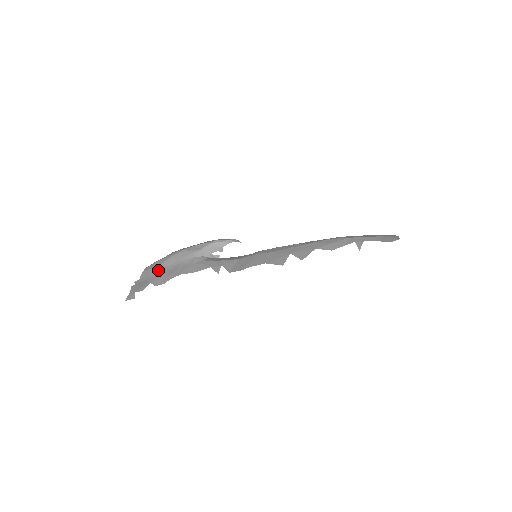
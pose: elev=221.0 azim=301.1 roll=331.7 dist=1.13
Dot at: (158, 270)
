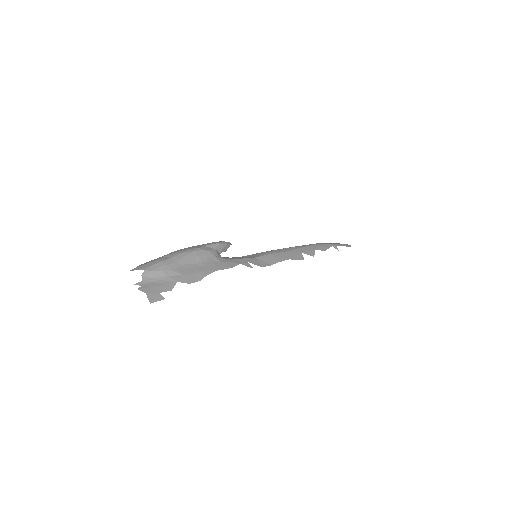
Dot at: (177, 269)
